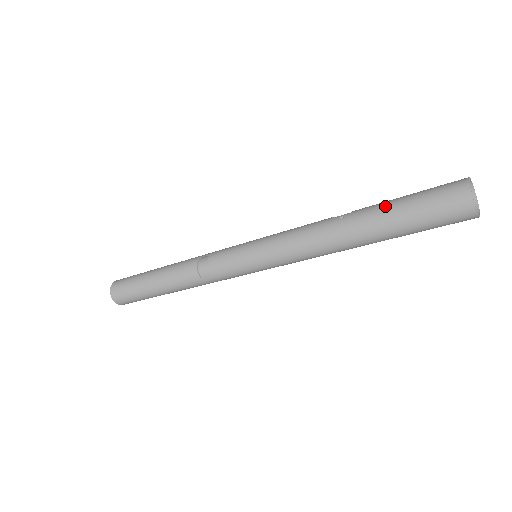
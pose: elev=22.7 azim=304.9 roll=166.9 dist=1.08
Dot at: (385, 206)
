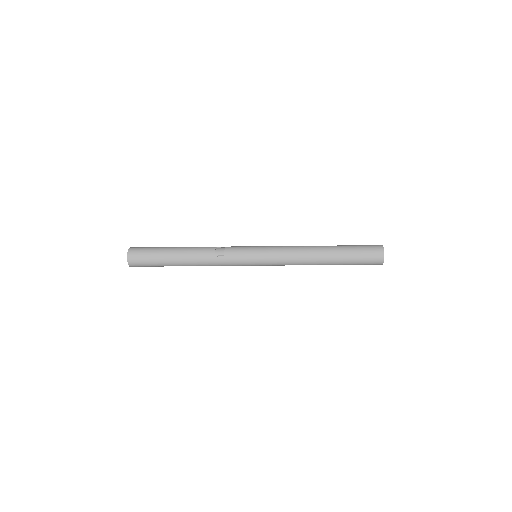
Dot at: (342, 245)
